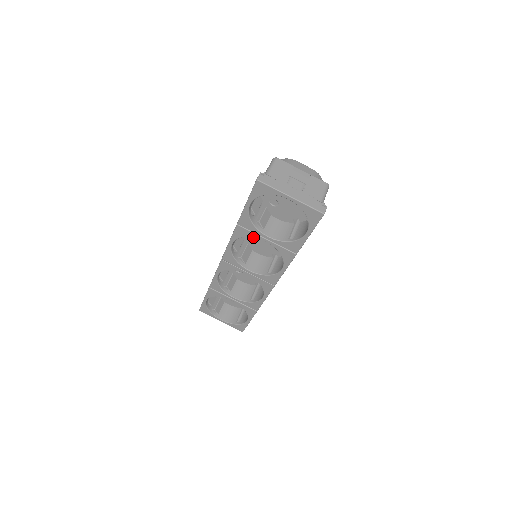
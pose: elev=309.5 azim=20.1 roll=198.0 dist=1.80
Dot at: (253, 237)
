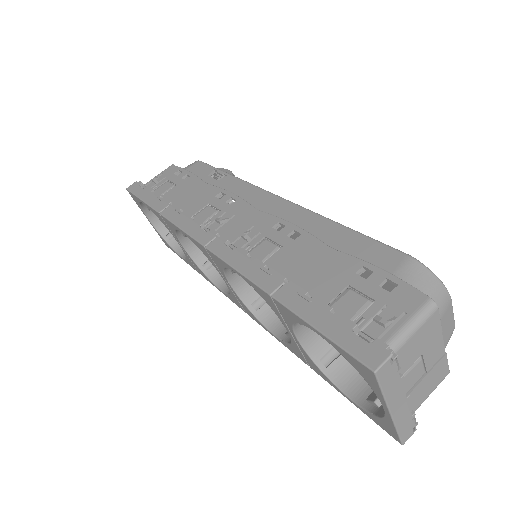
Dot at: (276, 314)
